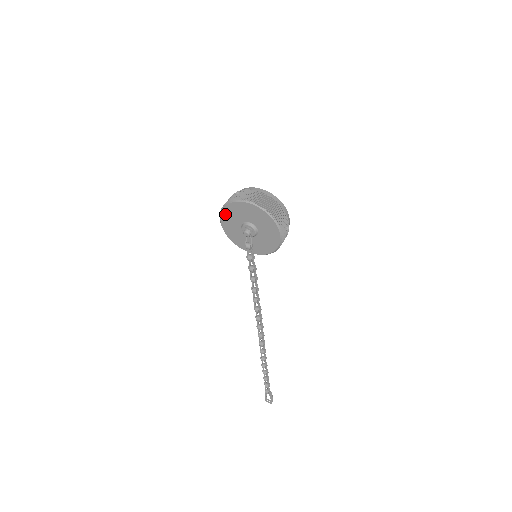
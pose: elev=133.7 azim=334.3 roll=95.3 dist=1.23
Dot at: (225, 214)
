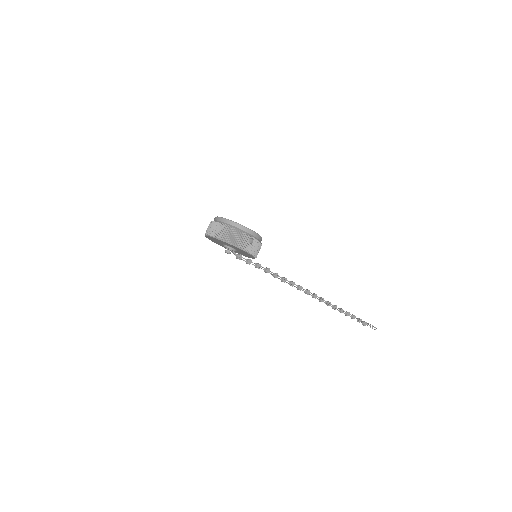
Dot at: (212, 240)
